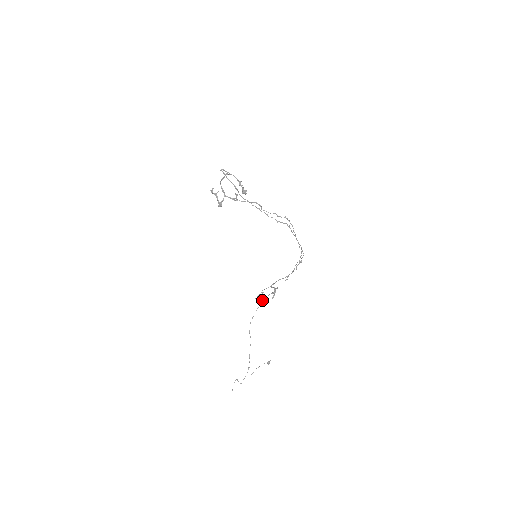
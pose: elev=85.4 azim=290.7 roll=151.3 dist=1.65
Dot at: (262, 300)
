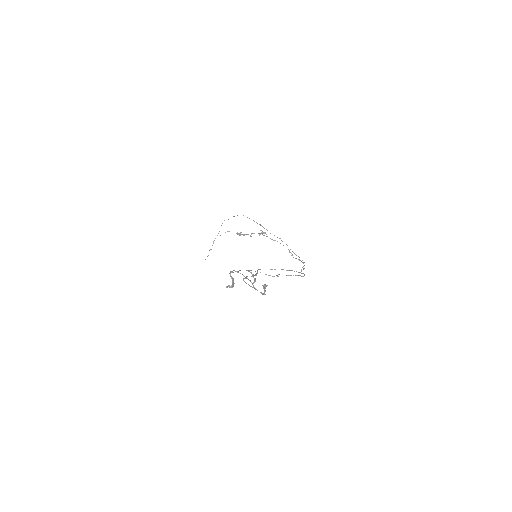
Dot at: occluded
